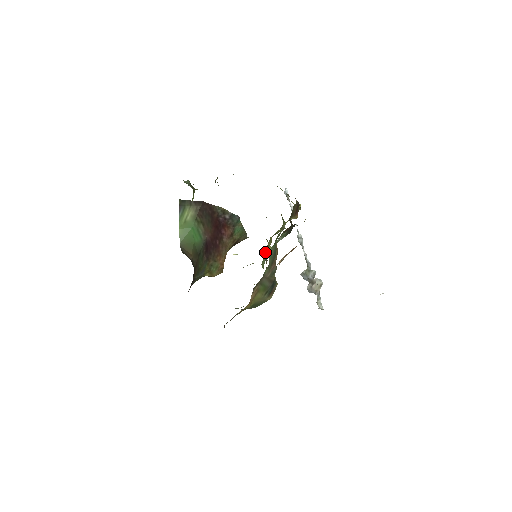
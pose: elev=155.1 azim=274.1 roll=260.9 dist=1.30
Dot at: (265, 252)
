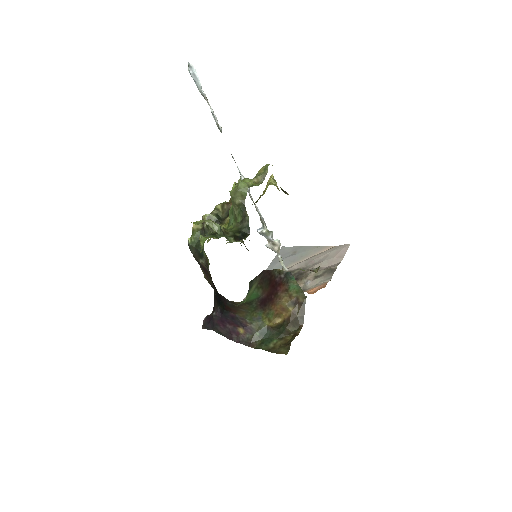
Dot at: occluded
